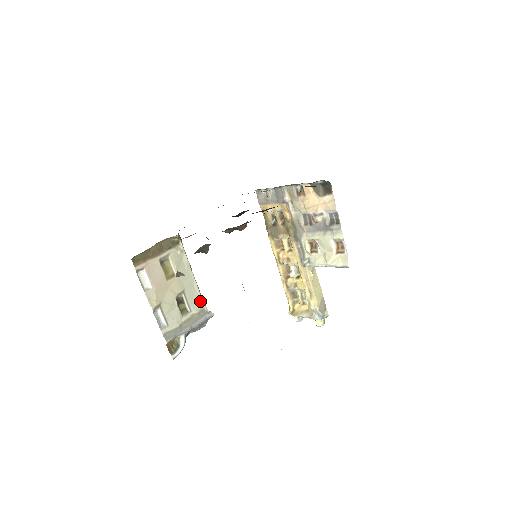
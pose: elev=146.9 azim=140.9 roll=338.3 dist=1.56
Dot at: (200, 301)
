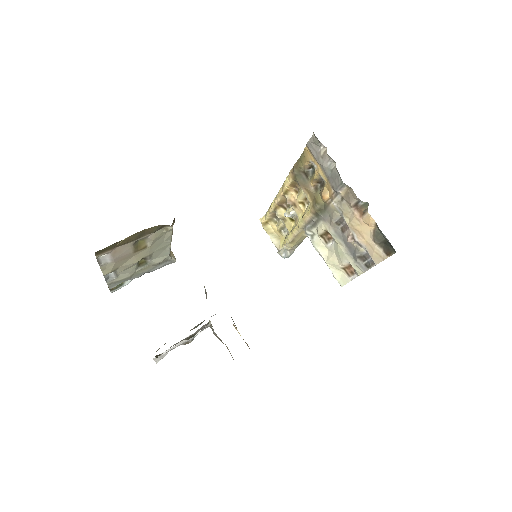
Dot at: (166, 255)
